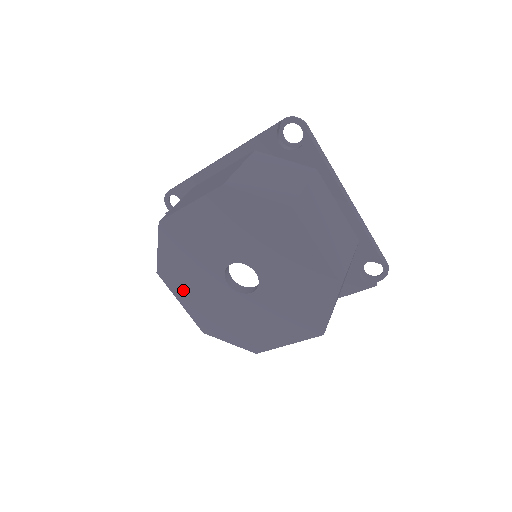
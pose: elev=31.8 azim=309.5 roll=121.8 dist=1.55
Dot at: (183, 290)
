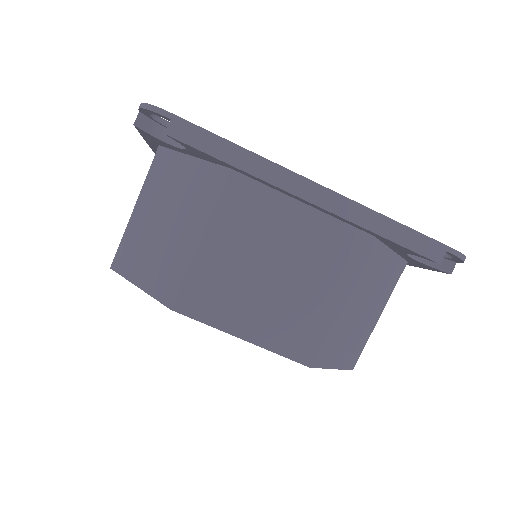
Dot at: occluded
